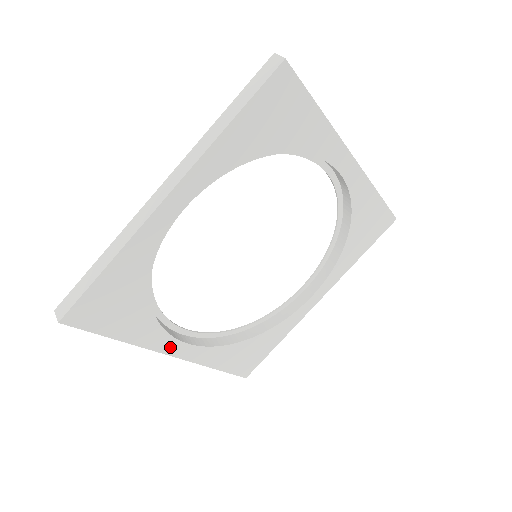
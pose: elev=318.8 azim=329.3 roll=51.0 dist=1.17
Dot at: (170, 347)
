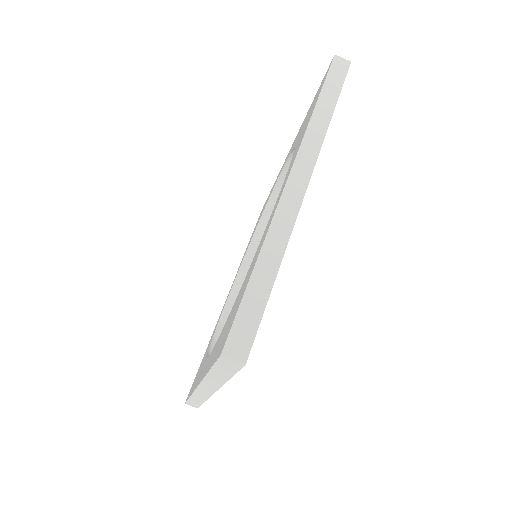
Dot at: occluded
